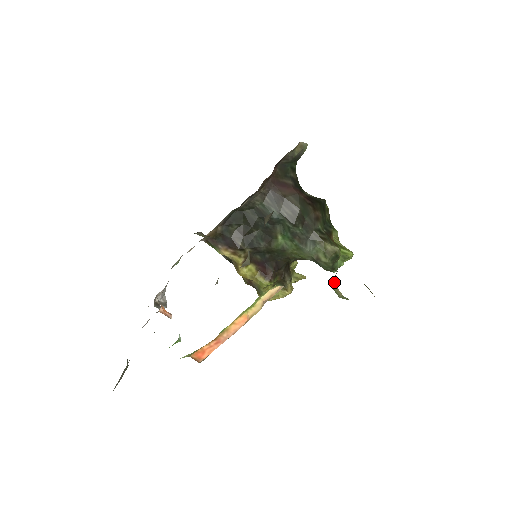
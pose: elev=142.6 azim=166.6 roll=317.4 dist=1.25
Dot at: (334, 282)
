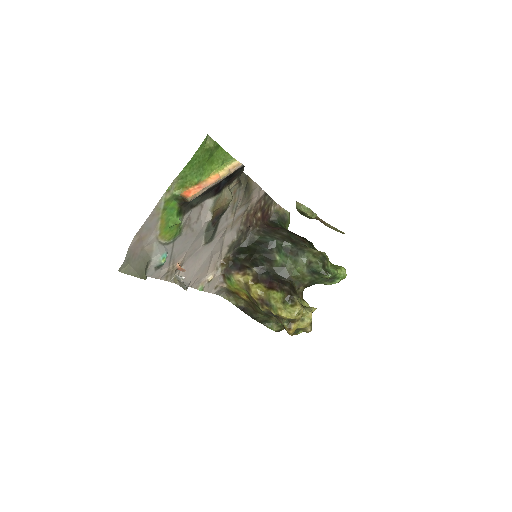
Dot at: occluded
